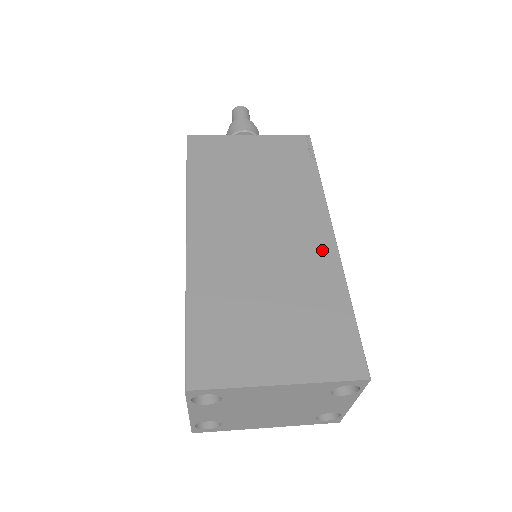
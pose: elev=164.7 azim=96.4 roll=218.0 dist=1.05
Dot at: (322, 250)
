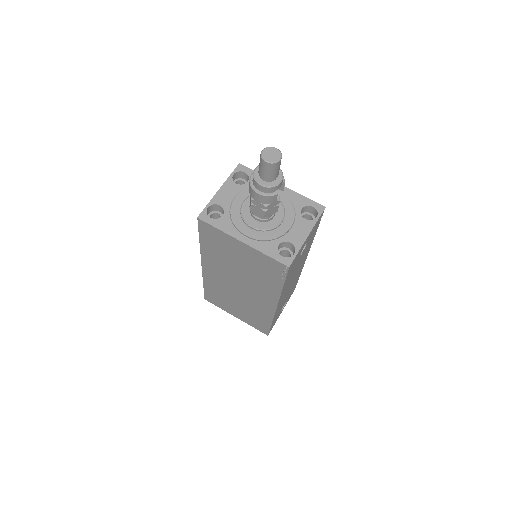
Dot at: (267, 308)
